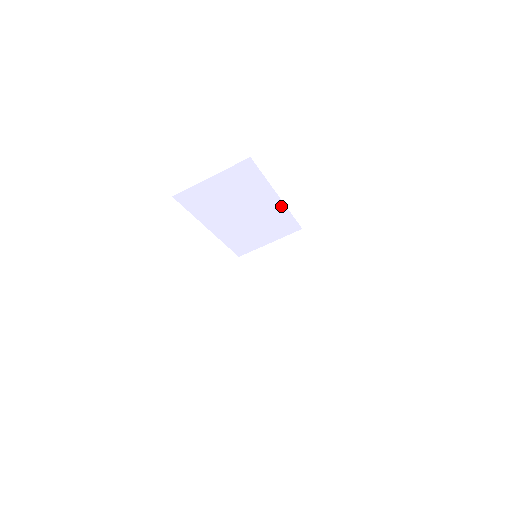
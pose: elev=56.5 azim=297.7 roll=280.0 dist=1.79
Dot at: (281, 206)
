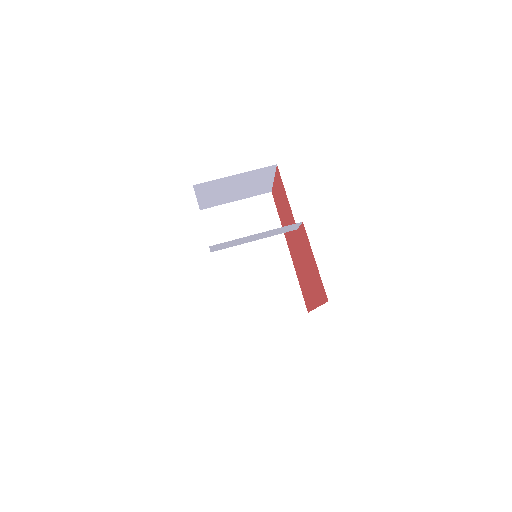
Dot at: (289, 265)
